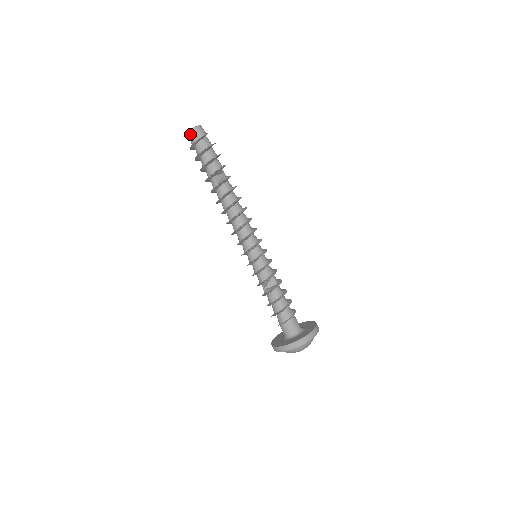
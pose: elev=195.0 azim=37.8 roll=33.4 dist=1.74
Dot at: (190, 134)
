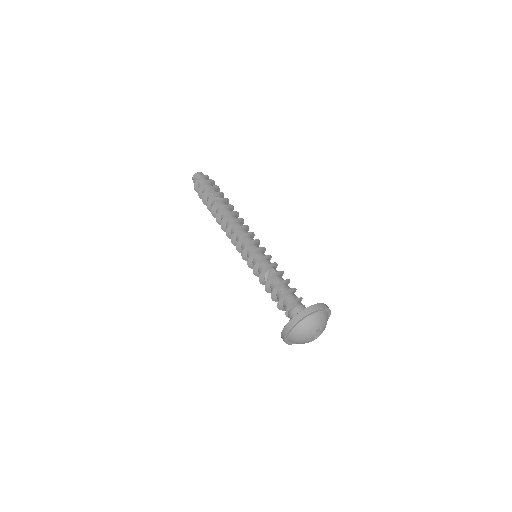
Dot at: (193, 179)
